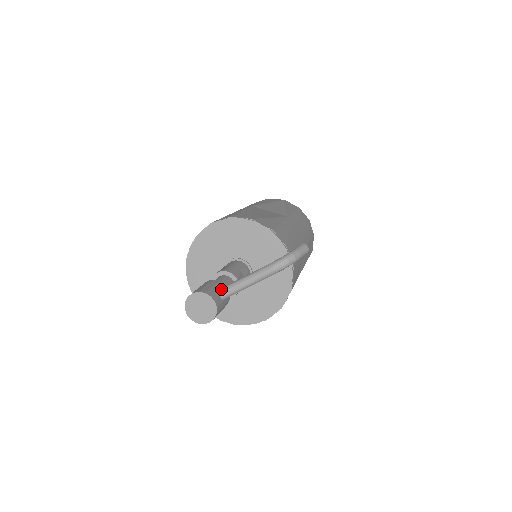
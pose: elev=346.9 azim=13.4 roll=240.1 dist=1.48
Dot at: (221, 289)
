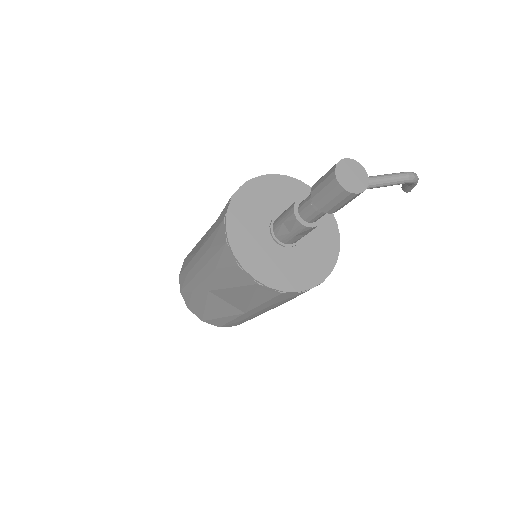
Dot at: occluded
